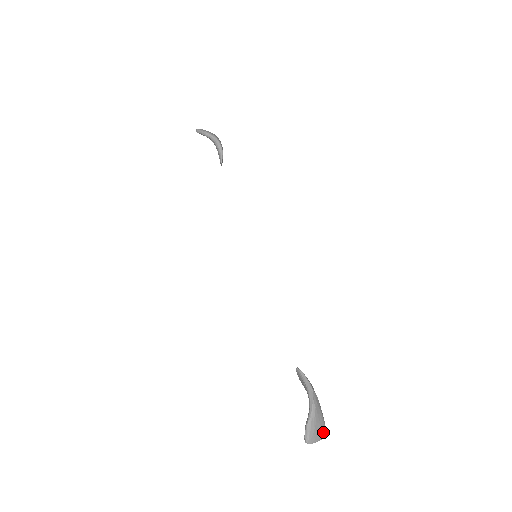
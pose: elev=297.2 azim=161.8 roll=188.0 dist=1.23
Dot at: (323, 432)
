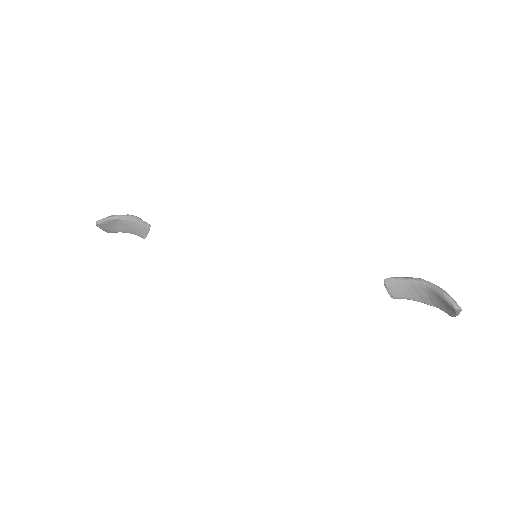
Dot at: occluded
